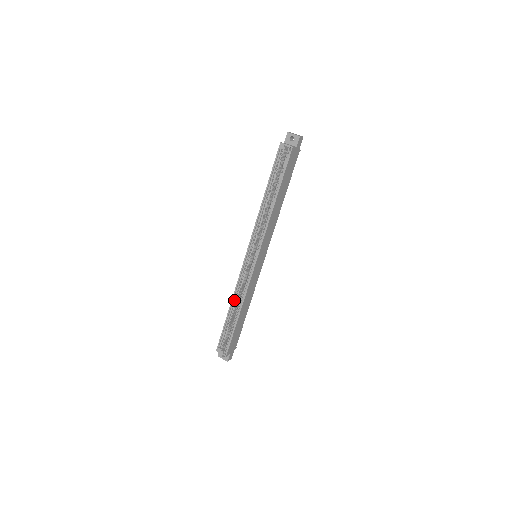
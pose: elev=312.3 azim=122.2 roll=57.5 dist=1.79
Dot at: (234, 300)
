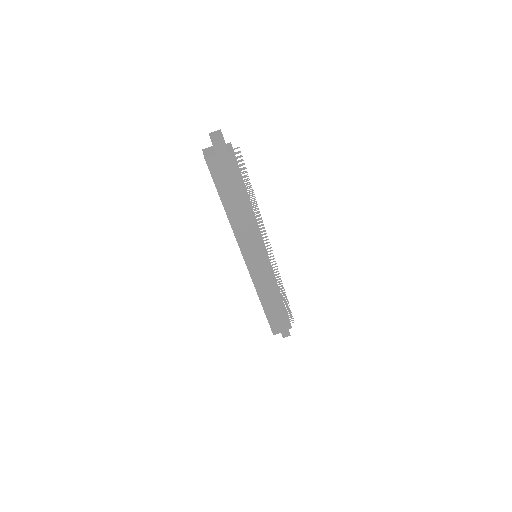
Dot at: occluded
